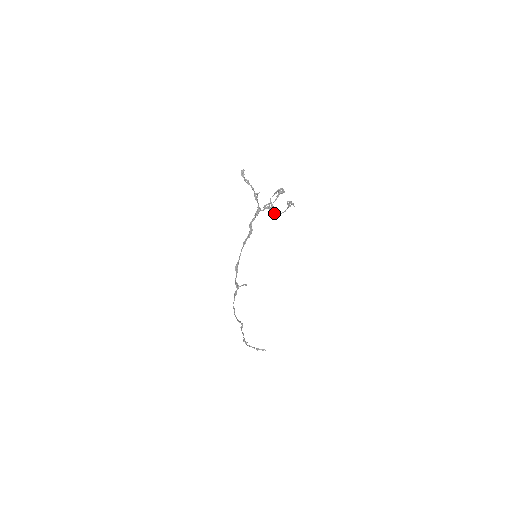
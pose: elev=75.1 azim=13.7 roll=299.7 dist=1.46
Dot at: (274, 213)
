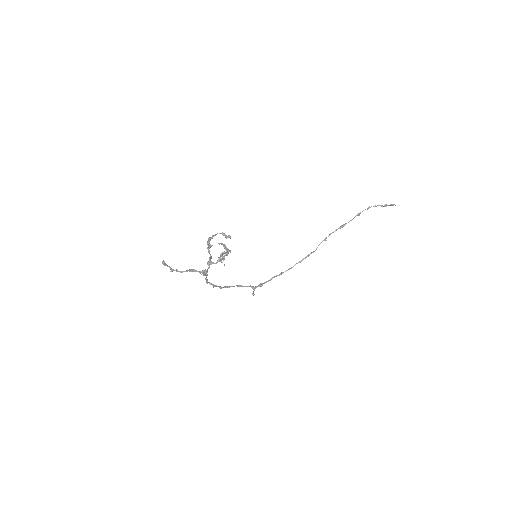
Dot at: (226, 250)
